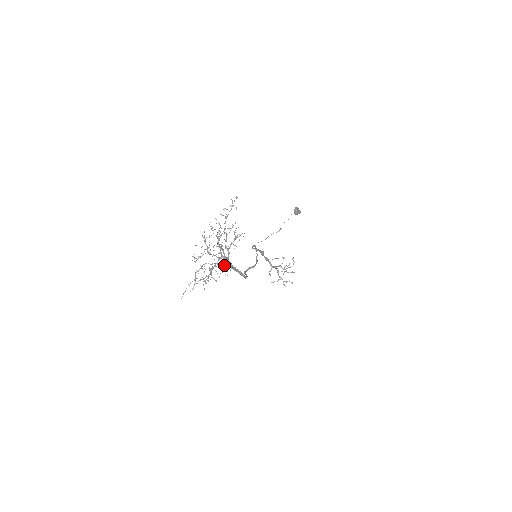
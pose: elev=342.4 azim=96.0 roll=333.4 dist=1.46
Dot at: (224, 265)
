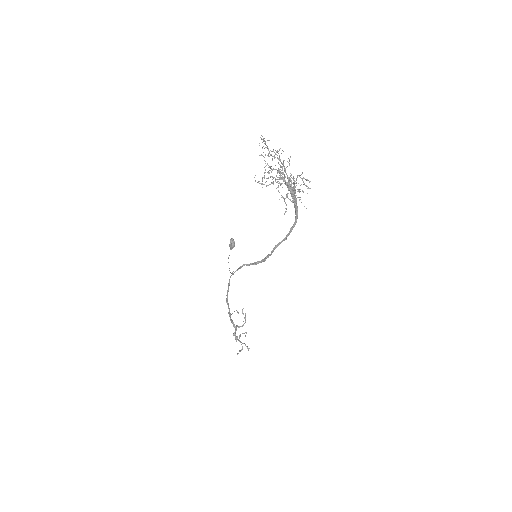
Dot at: (294, 186)
